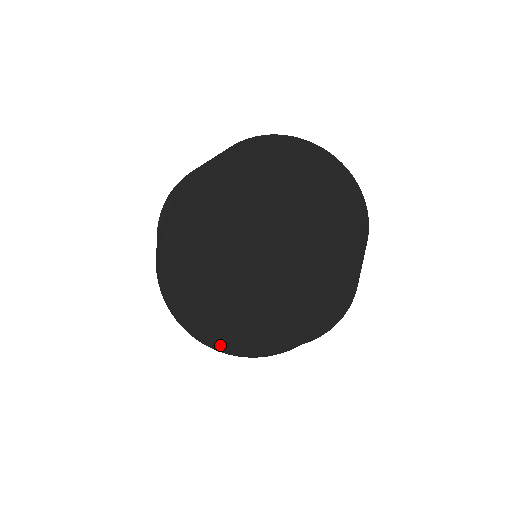
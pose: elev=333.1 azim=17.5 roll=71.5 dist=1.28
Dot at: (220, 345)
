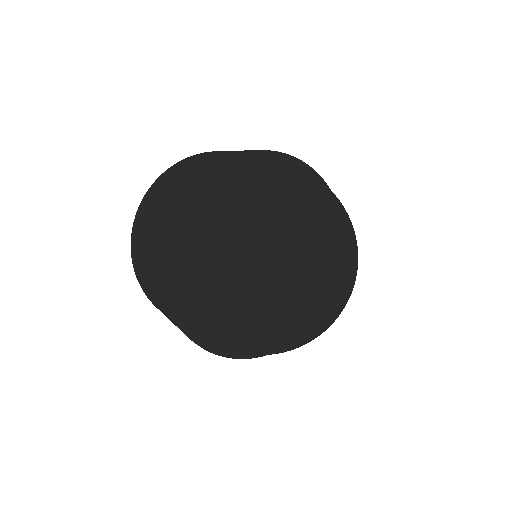
Dot at: (317, 324)
